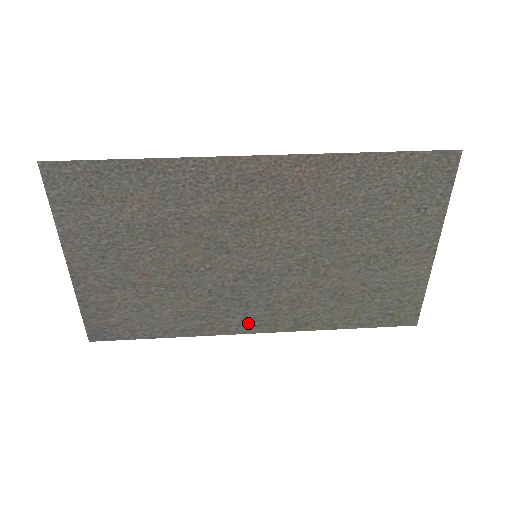
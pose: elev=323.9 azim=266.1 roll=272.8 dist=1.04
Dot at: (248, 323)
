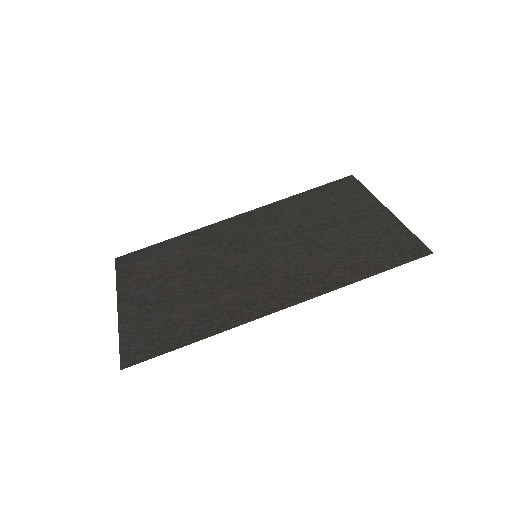
Dot at: (233, 223)
